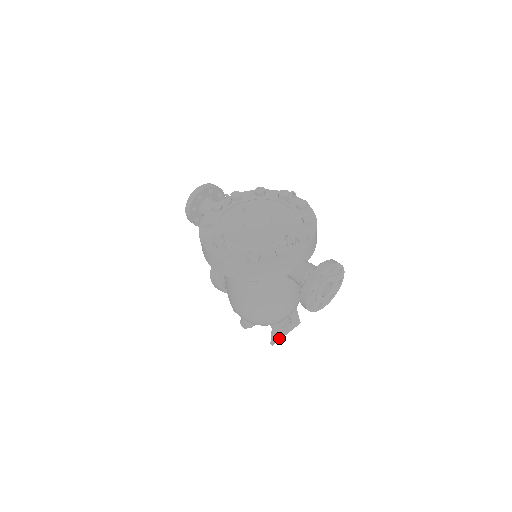
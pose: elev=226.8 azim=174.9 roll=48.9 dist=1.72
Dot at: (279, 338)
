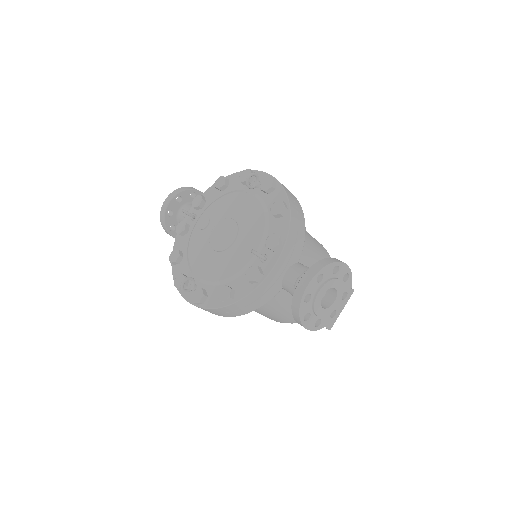
Dot at: occluded
